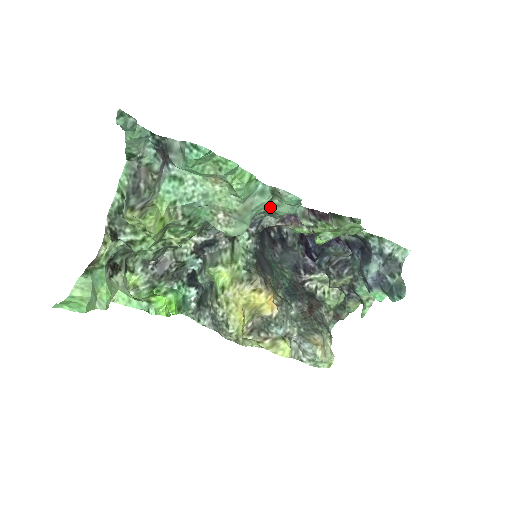
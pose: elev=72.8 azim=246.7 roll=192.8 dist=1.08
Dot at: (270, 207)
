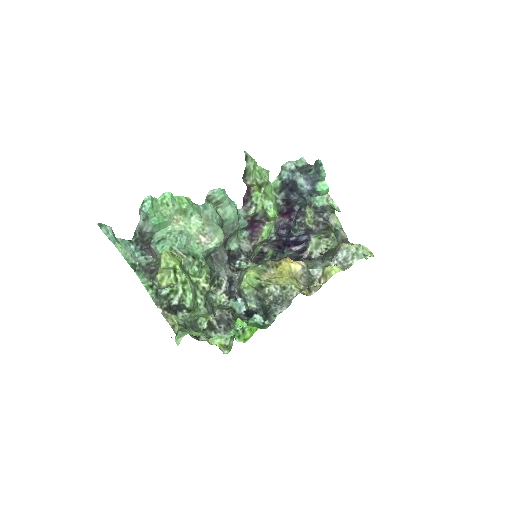
Dot at: (223, 219)
